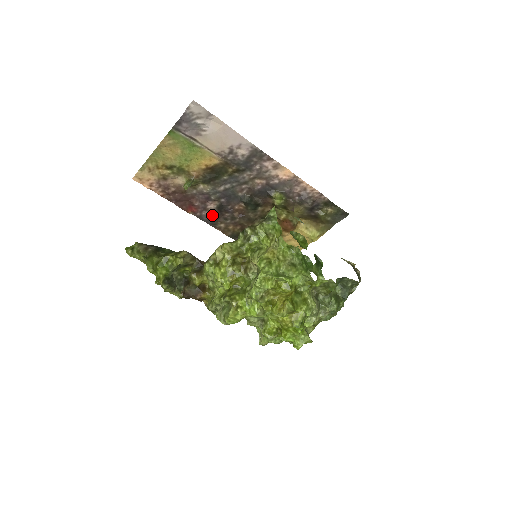
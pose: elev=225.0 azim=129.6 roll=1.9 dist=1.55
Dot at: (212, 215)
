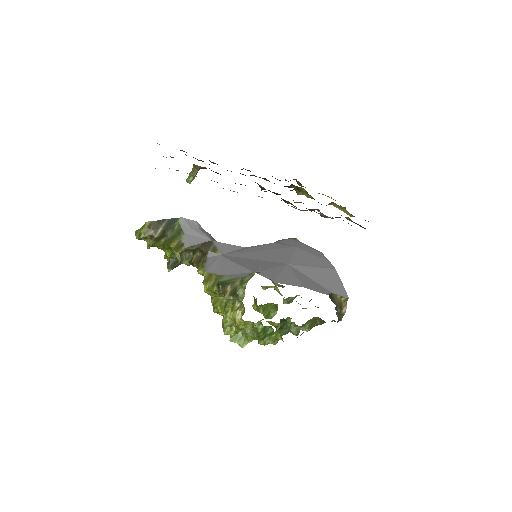
Dot at: occluded
